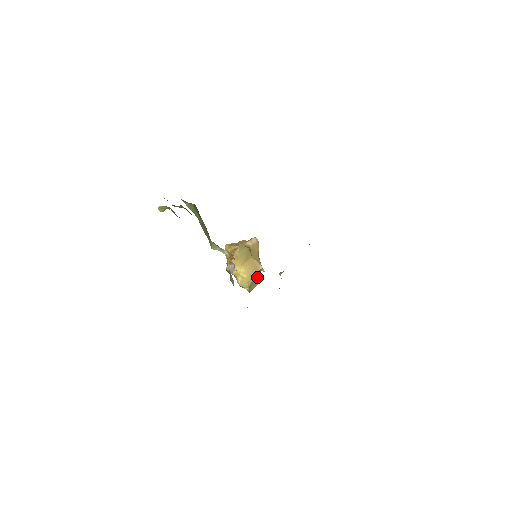
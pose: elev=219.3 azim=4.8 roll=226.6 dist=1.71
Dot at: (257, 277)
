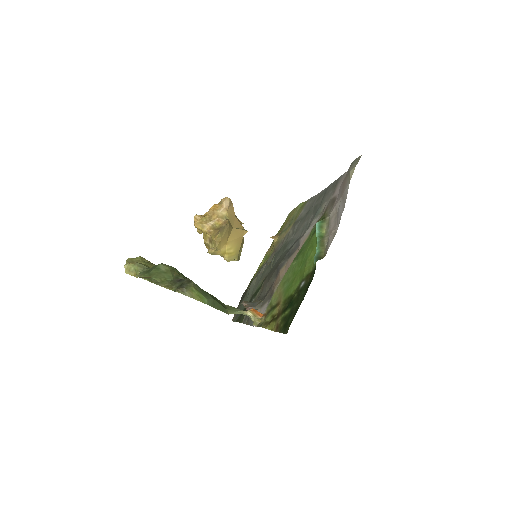
Dot at: (242, 241)
